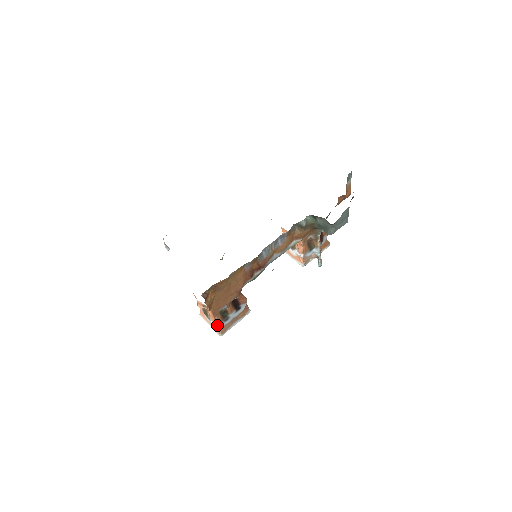
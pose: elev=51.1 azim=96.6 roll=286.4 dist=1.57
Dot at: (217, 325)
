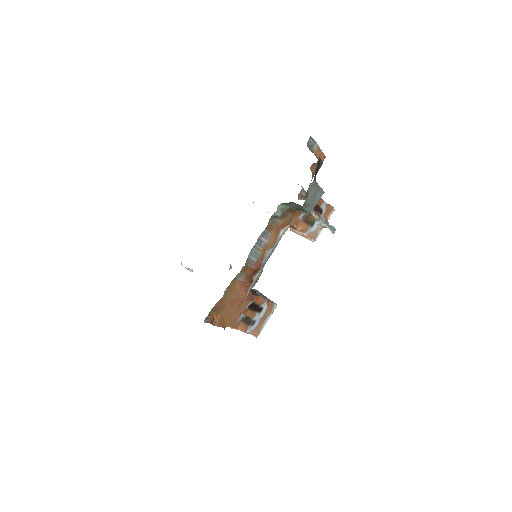
Dot at: (245, 332)
